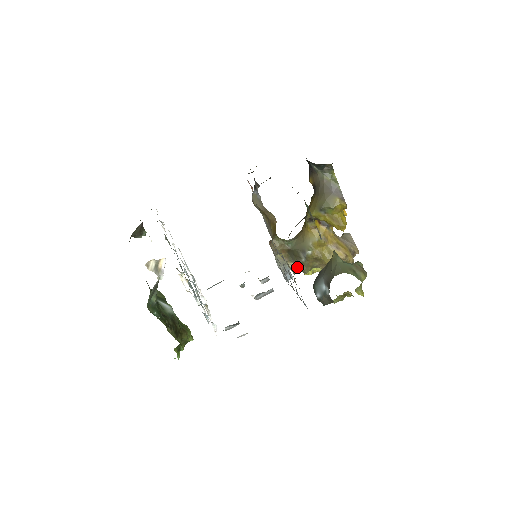
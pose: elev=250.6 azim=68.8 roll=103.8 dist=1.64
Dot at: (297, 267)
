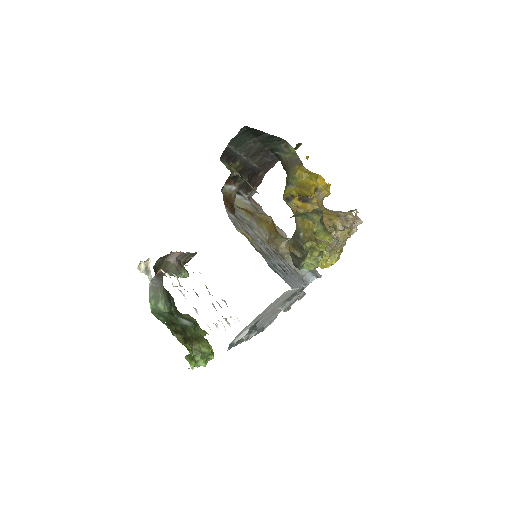
Dot at: occluded
